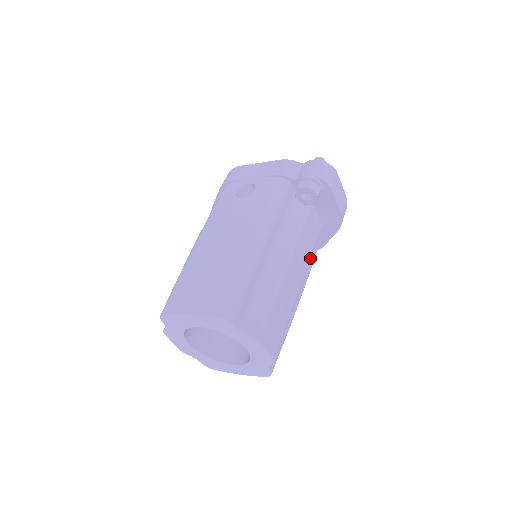
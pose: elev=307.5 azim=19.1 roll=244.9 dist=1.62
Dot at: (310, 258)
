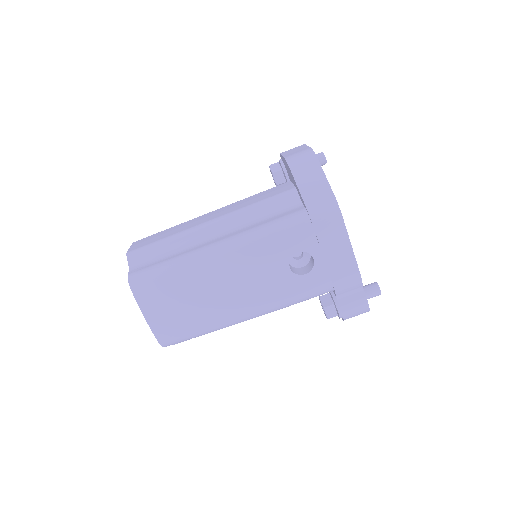
Dot at: occluded
